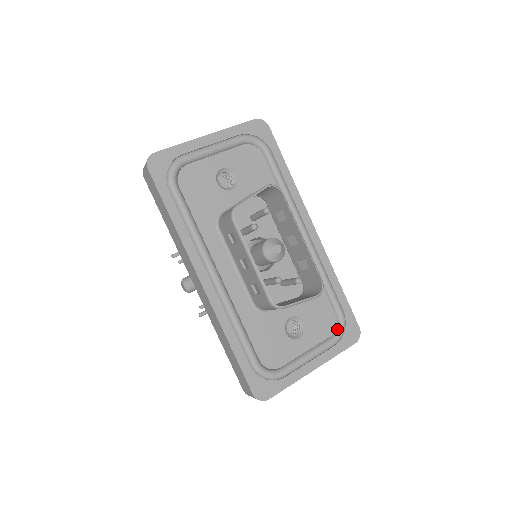
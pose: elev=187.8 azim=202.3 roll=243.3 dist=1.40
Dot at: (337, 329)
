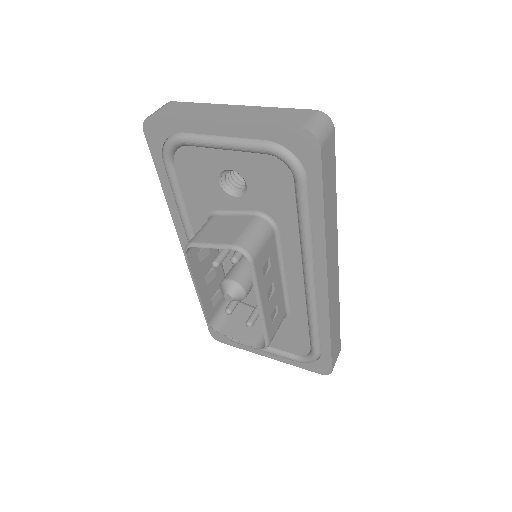
Dot at: (305, 356)
